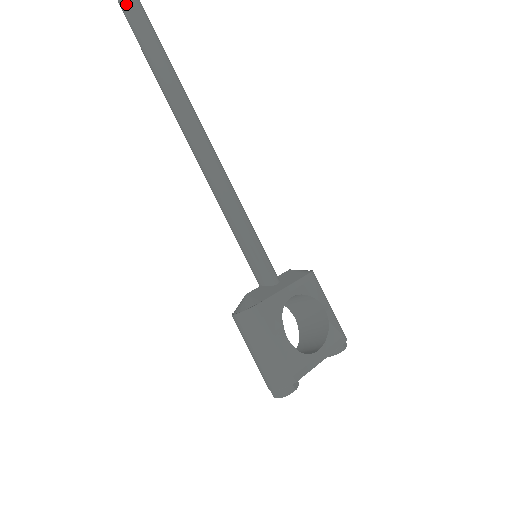
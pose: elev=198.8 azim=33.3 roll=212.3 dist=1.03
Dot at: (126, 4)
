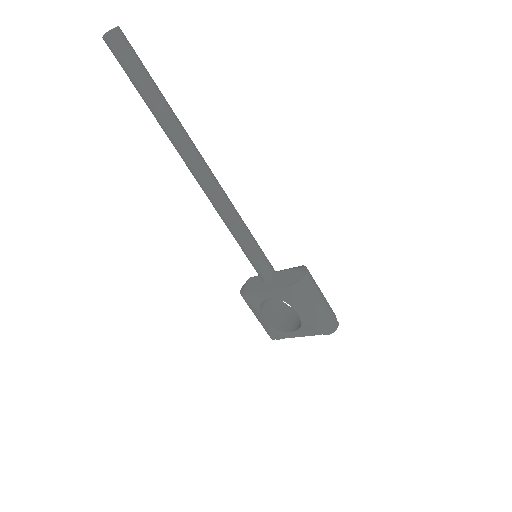
Dot at: (109, 47)
